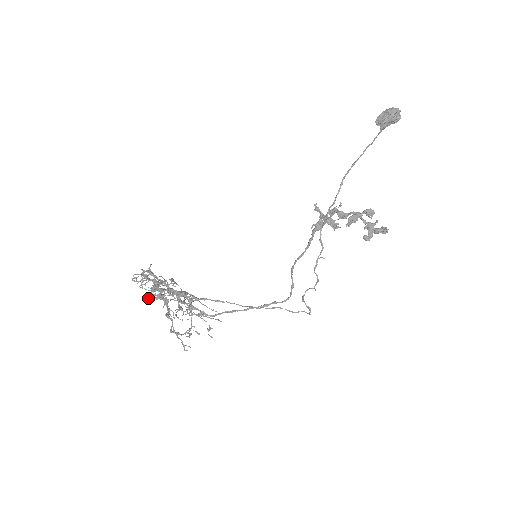
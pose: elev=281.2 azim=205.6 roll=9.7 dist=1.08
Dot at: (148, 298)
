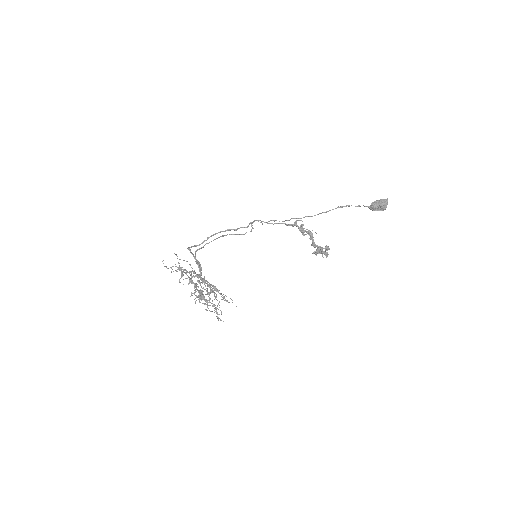
Dot at: occluded
